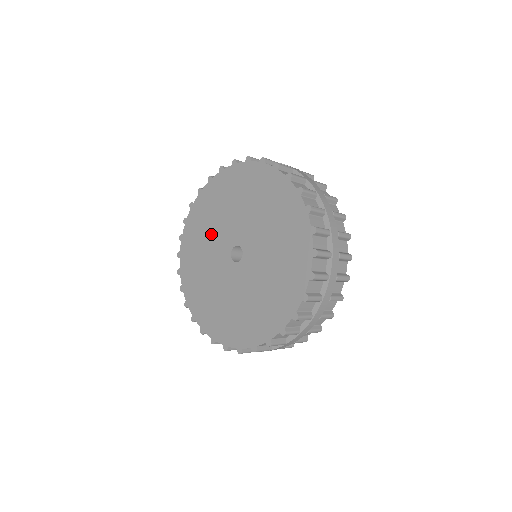
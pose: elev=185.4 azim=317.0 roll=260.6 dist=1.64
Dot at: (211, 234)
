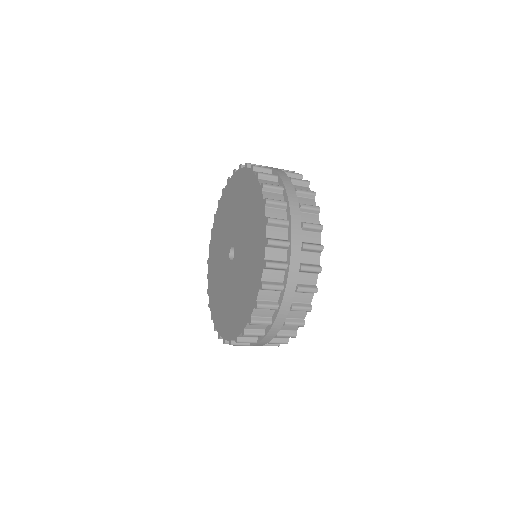
Dot at: (219, 263)
